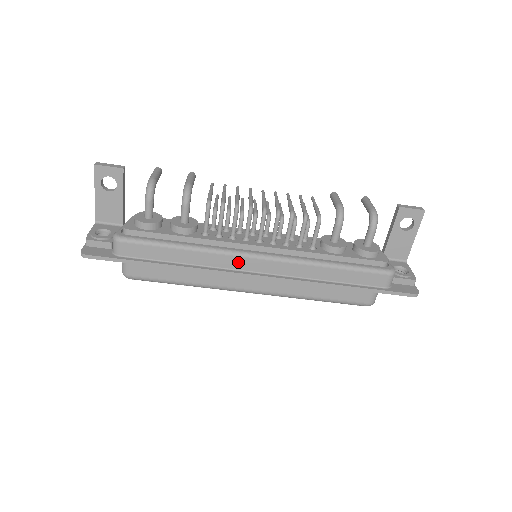
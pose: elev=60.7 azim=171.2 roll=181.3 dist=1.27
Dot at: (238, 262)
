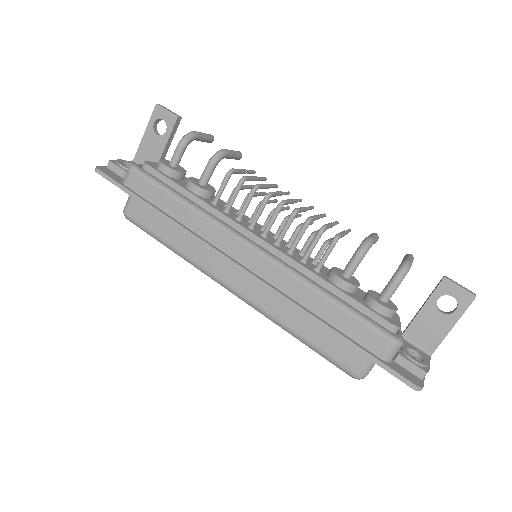
Dot at: (228, 242)
